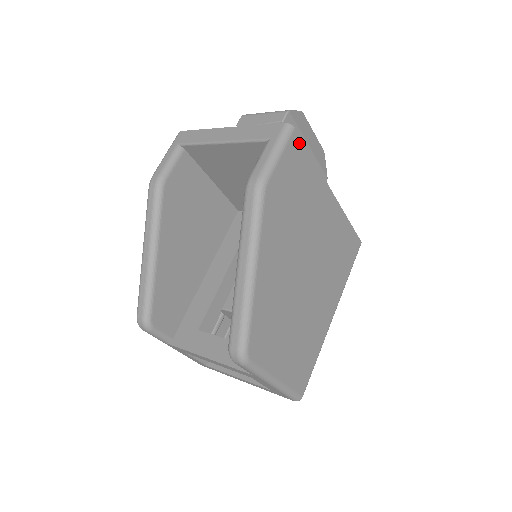
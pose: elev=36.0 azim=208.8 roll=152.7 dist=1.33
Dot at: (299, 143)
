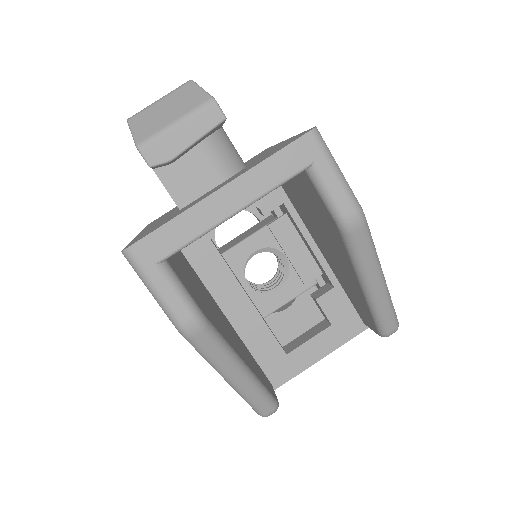
Dot at: occluded
